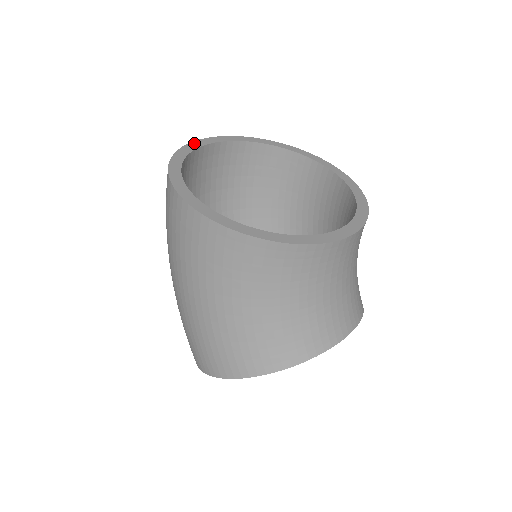
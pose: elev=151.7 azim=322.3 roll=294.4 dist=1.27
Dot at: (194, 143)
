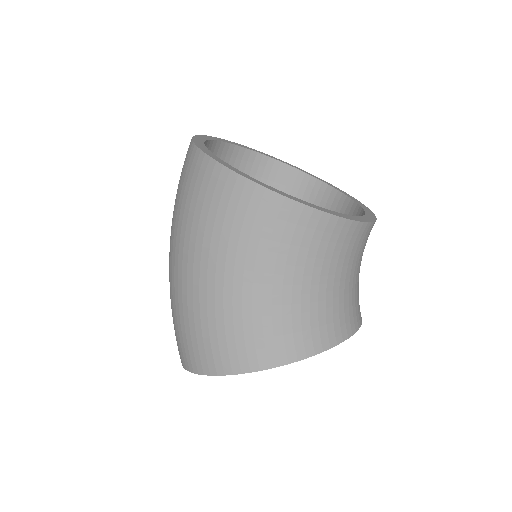
Dot at: (204, 136)
